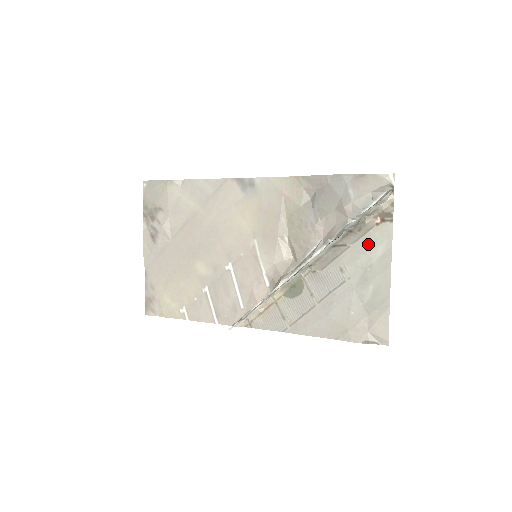
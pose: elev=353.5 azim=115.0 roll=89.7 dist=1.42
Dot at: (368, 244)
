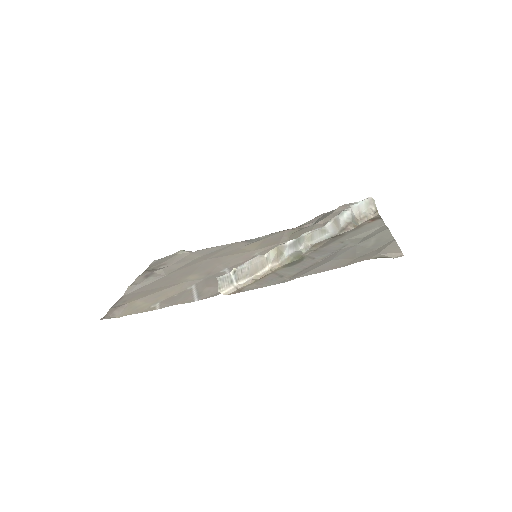
Dot at: (364, 229)
